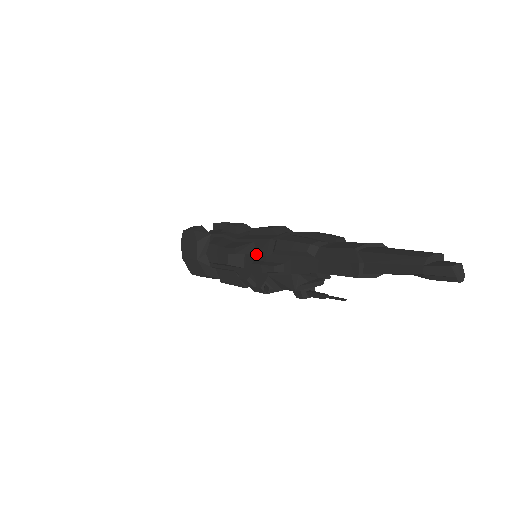
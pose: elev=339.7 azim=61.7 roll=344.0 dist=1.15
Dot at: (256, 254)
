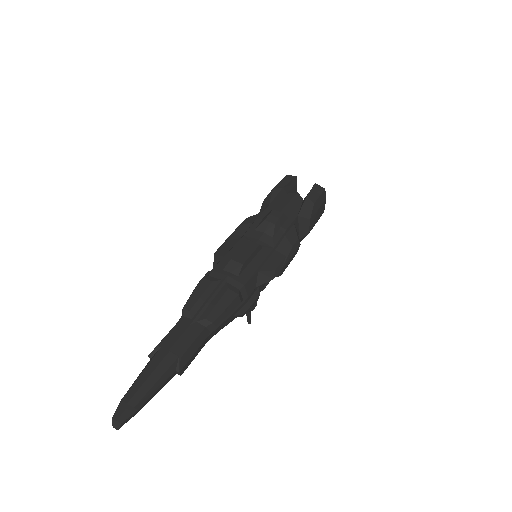
Dot at: occluded
